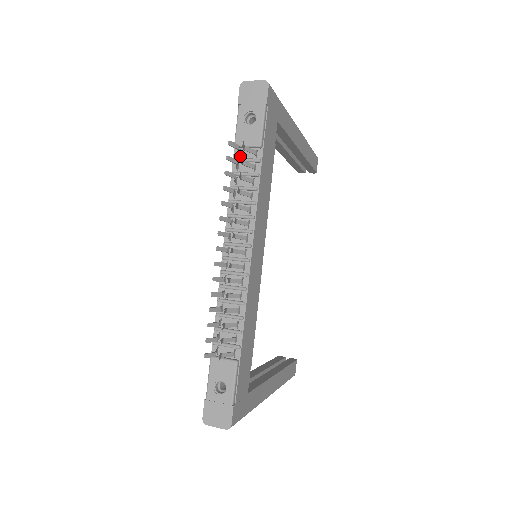
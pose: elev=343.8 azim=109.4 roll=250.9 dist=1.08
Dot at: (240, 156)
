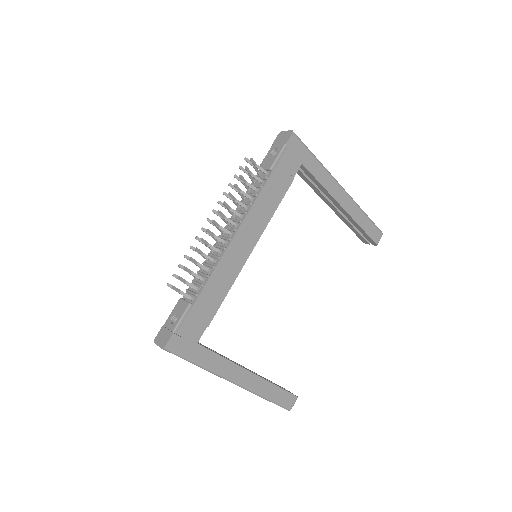
Dot at: (245, 166)
